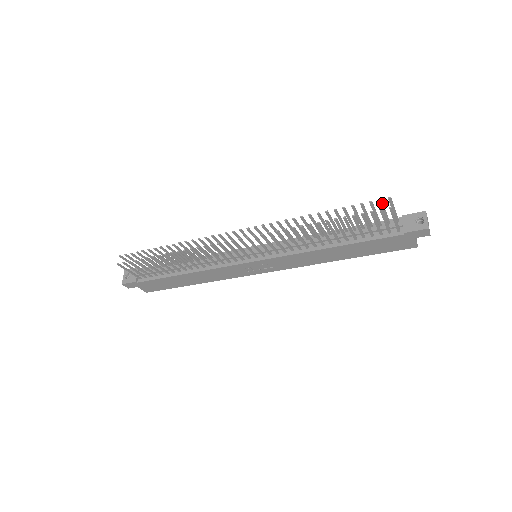
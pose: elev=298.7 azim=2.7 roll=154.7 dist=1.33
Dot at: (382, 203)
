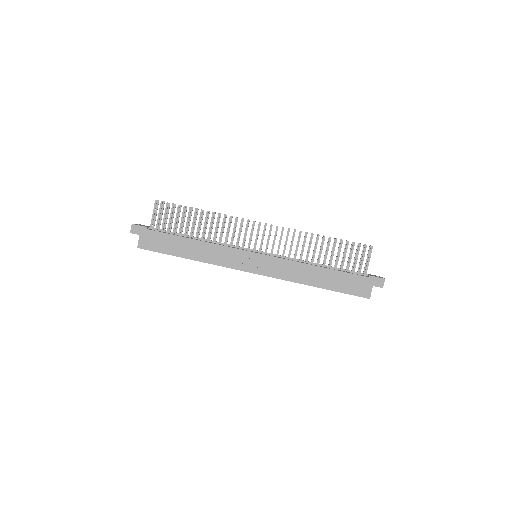
Dot at: occluded
